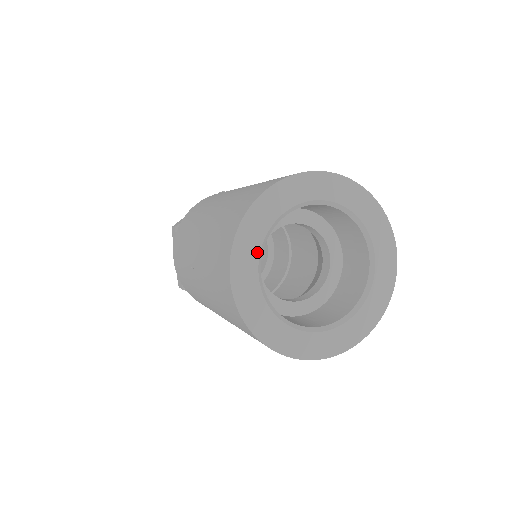
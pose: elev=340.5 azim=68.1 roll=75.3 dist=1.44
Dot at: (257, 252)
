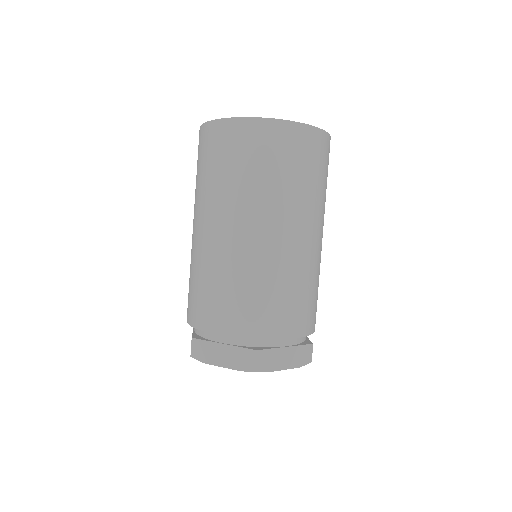
Dot at: occluded
